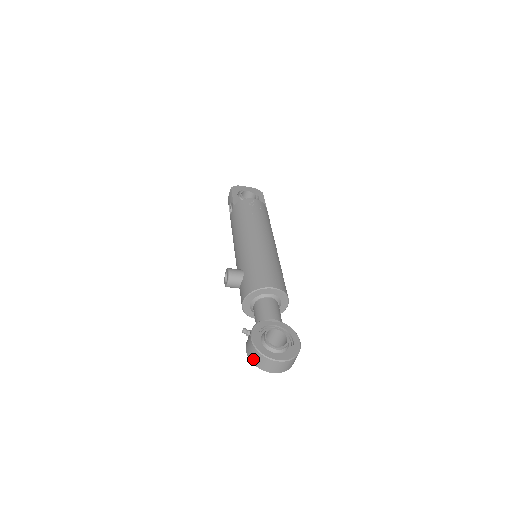
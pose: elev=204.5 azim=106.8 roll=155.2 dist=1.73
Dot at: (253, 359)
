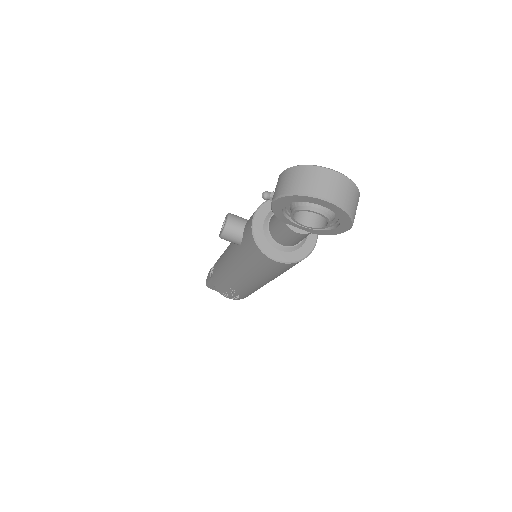
Dot at: (289, 186)
